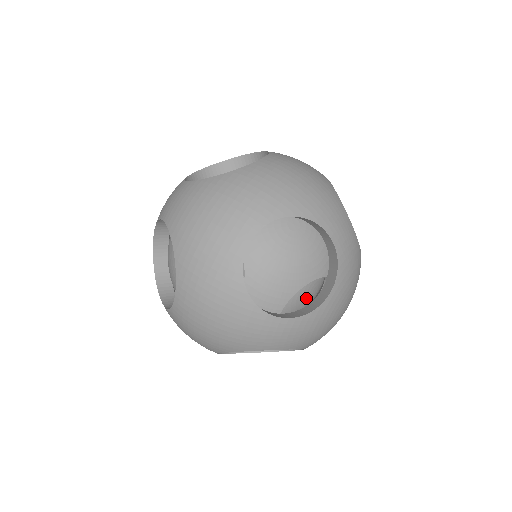
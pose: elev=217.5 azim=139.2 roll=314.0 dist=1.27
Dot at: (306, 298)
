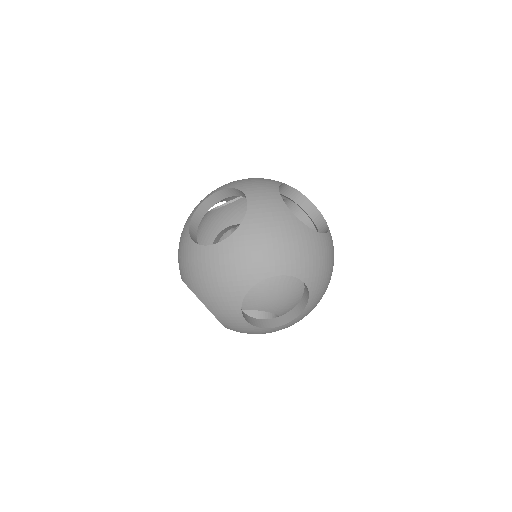
Dot at: occluded
